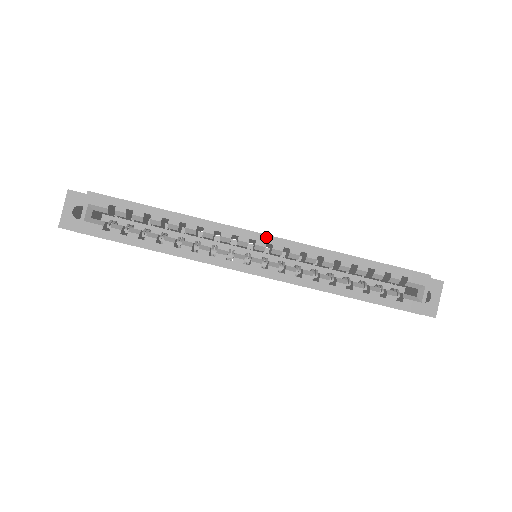
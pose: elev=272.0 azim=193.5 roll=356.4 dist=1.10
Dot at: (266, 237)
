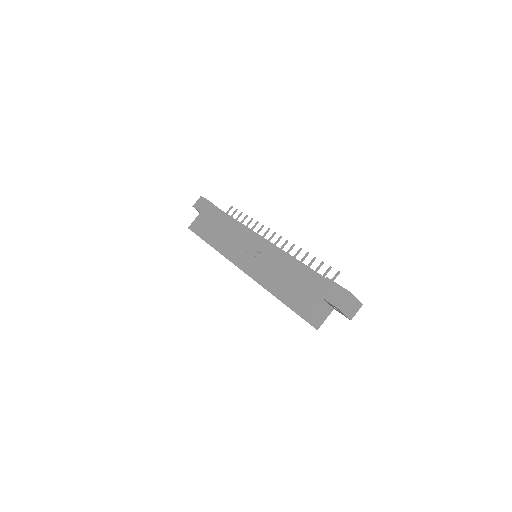
Dot at: occluded
